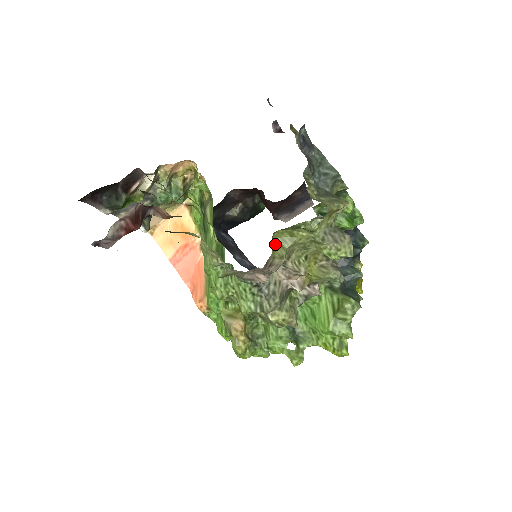
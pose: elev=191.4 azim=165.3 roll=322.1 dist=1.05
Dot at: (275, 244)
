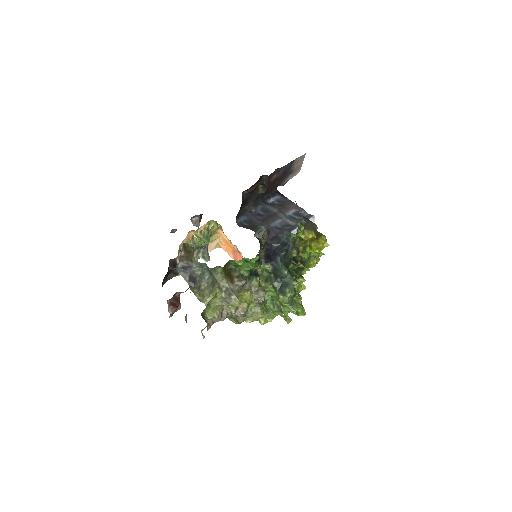
Dot at: (210, 312)
